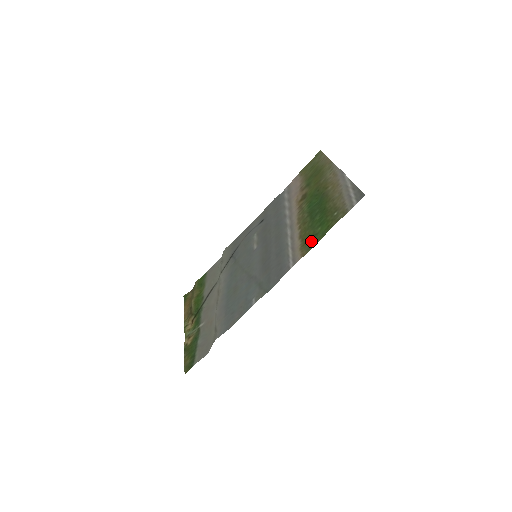
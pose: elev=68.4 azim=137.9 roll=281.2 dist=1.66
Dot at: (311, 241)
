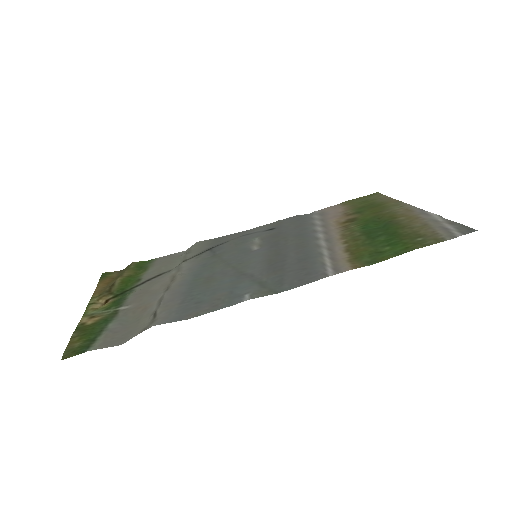
Dot at: (372, 256)
